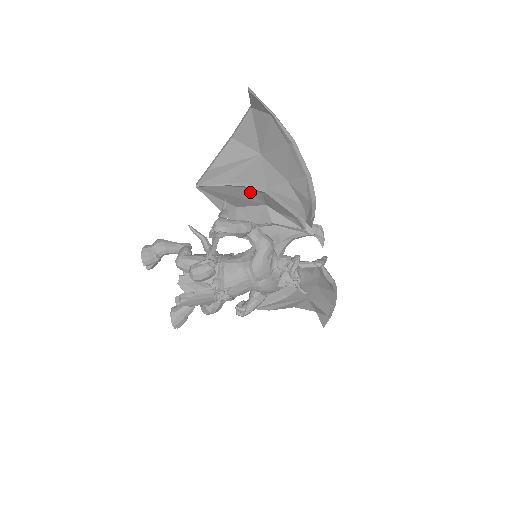
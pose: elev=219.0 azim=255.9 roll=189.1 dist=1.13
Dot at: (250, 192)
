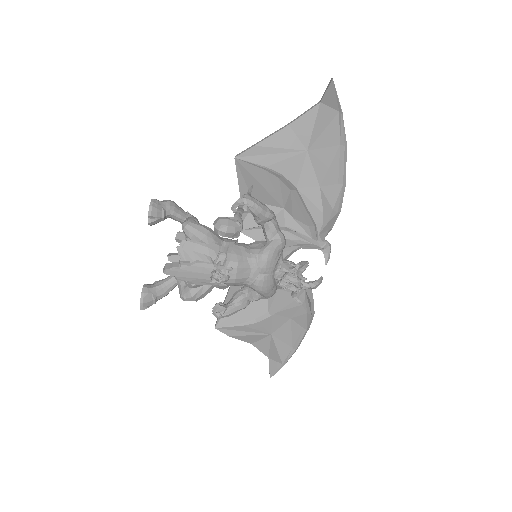
Dot at: (279, 186)
